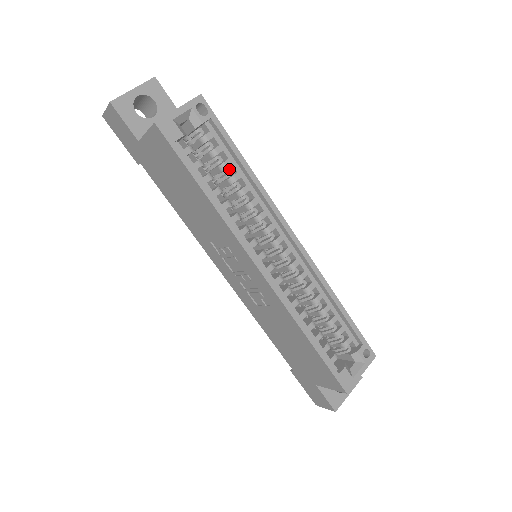
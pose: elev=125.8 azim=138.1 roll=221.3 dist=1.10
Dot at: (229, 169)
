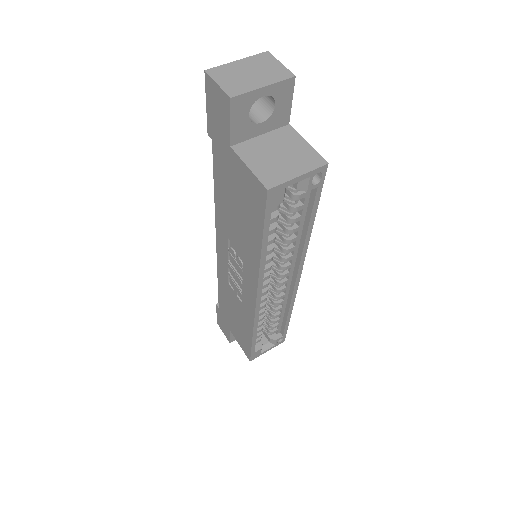
Dot at: (294, 221)
